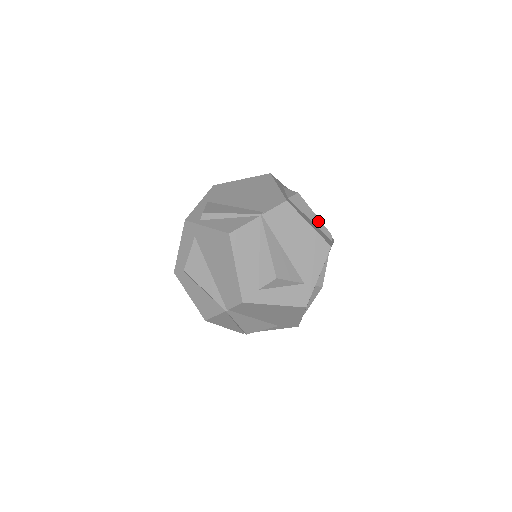
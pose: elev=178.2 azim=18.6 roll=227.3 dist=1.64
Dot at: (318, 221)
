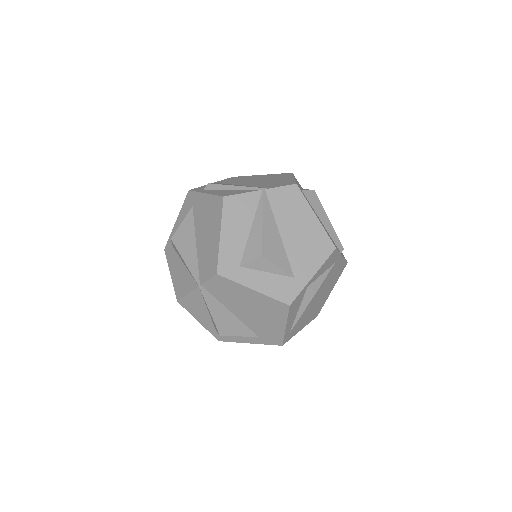
Dot at: (330, 227)
